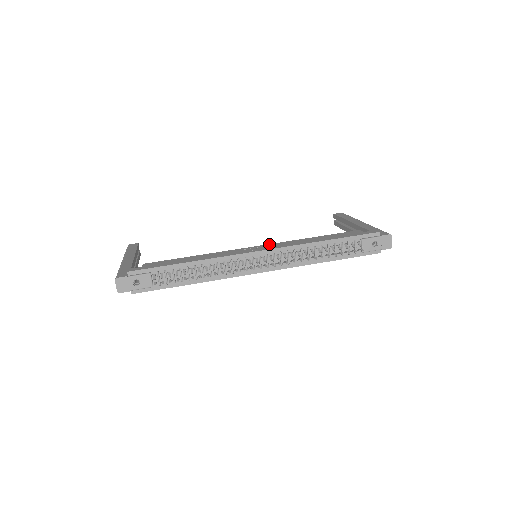
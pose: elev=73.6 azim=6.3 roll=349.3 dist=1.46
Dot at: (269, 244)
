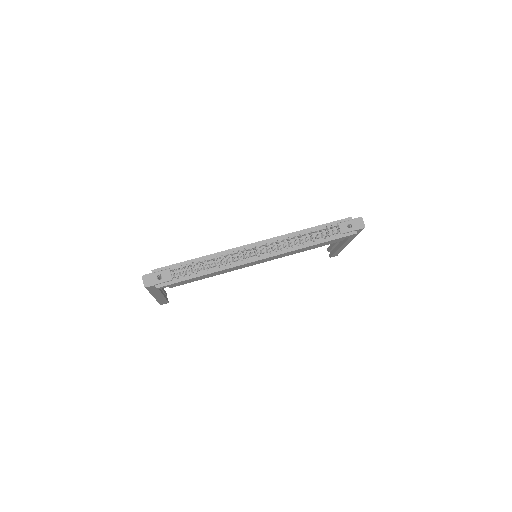
Dot at: occluded
